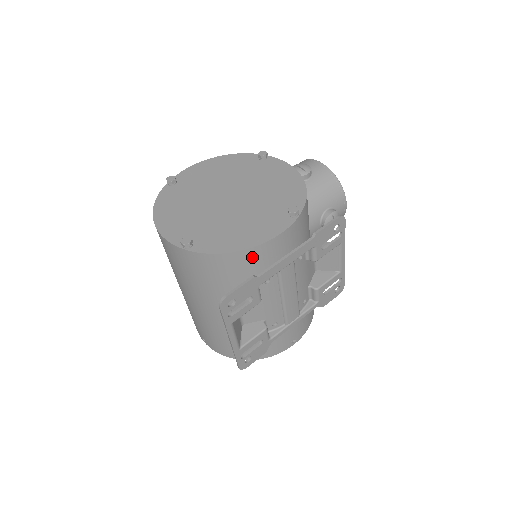
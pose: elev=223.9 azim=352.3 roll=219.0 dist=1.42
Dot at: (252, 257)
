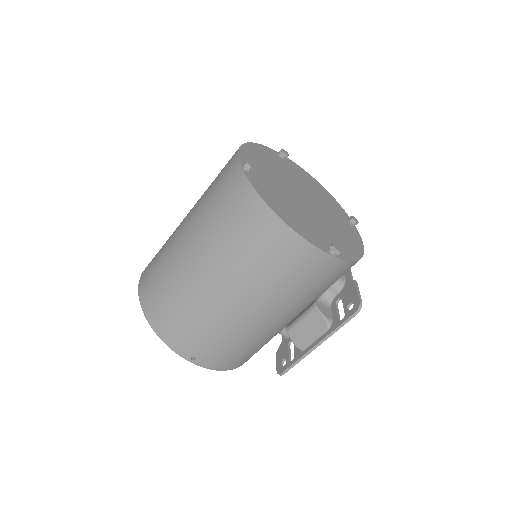
Dot at: occluded
